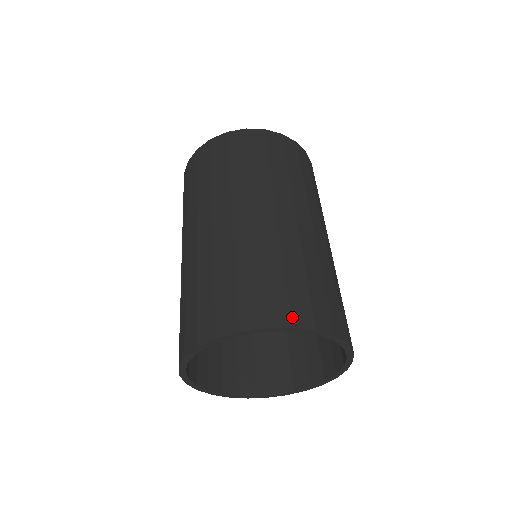
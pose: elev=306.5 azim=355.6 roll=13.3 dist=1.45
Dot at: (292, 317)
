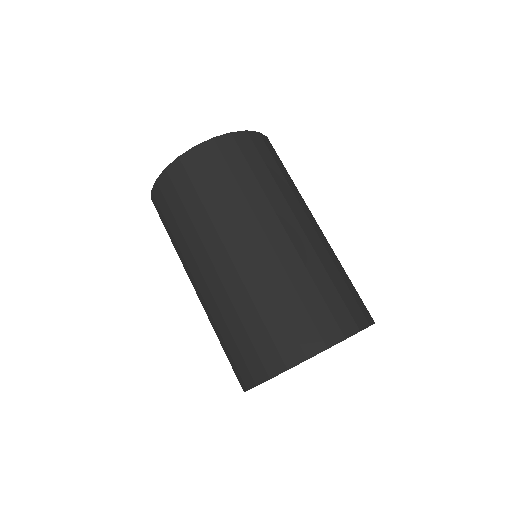
Dot at: (356, 322)
